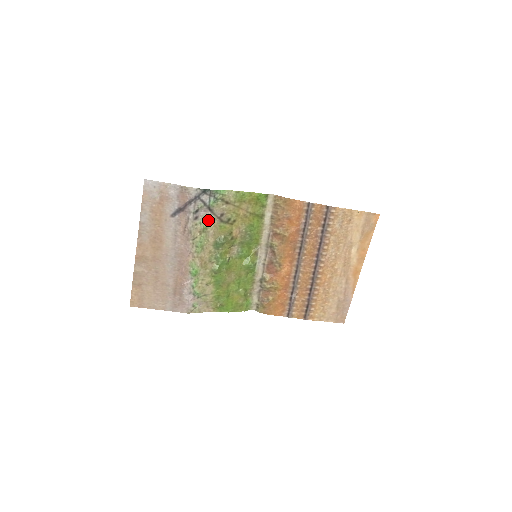
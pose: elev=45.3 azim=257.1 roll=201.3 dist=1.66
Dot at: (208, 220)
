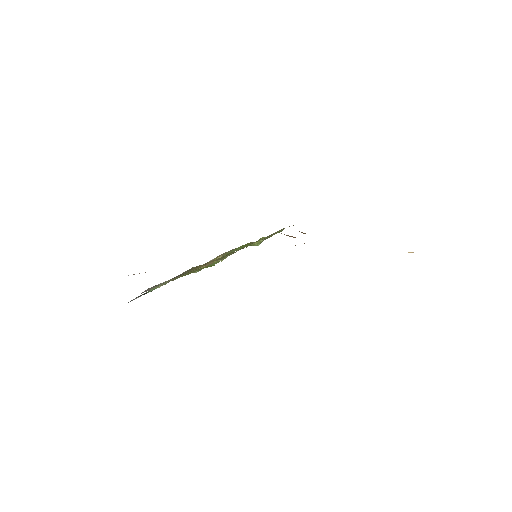
Dot at: occluded
